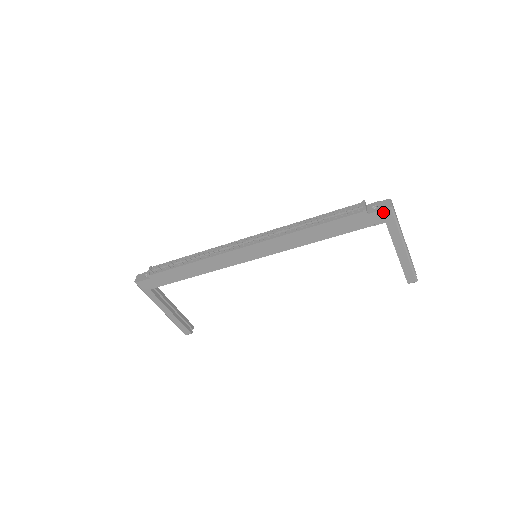
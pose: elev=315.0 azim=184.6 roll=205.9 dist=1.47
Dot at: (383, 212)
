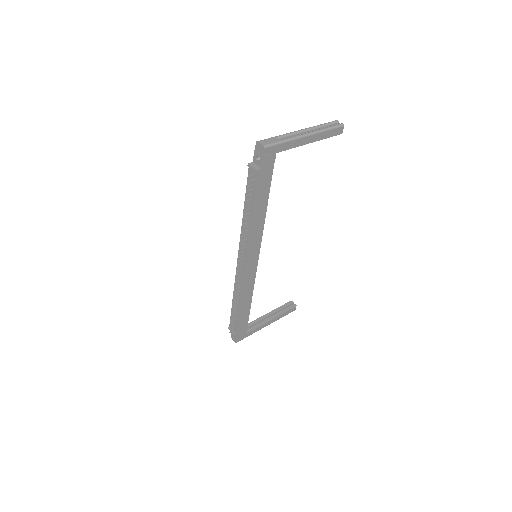
Dot at: (266, 155)
